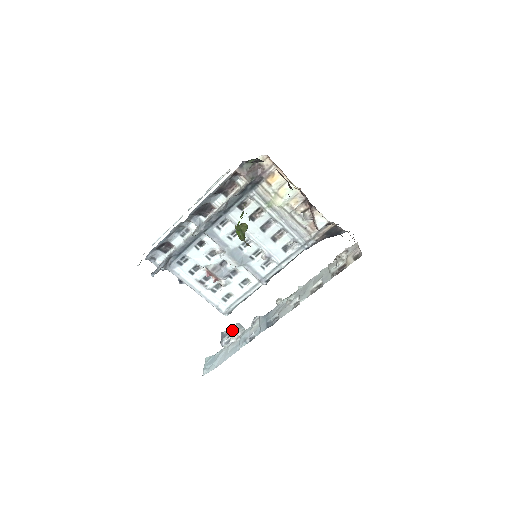
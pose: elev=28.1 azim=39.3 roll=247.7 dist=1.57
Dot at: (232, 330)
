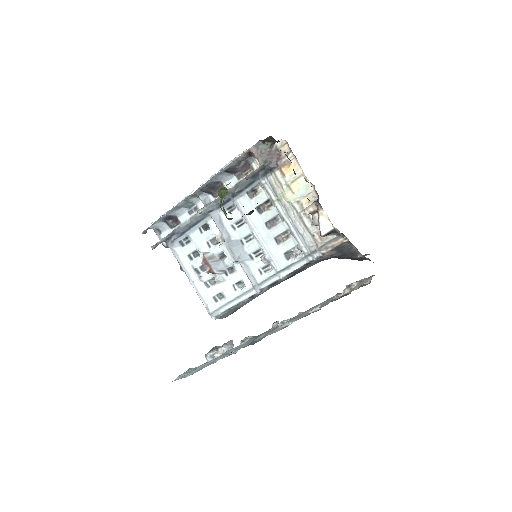
Dot at: (222, 345)
